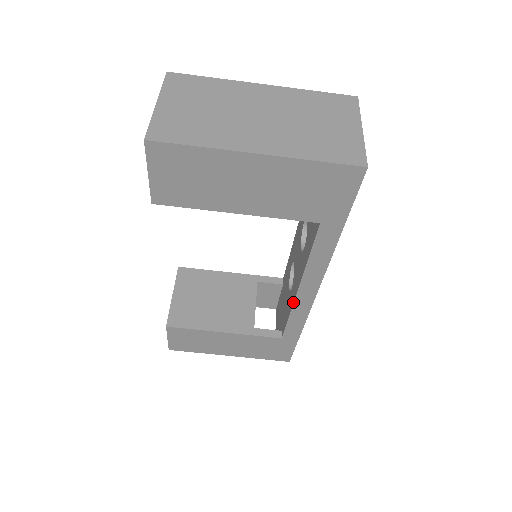
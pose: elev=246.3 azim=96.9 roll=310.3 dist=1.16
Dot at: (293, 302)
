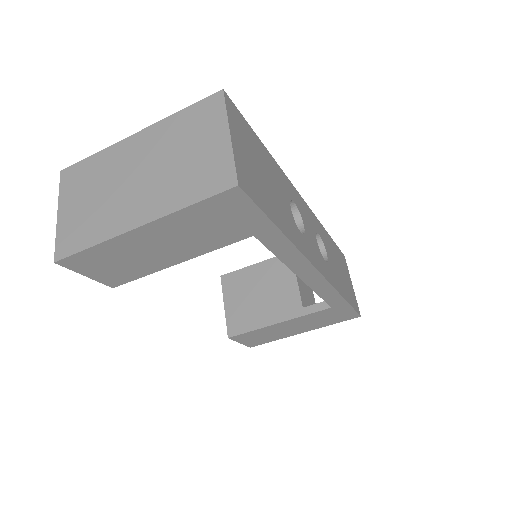
Dot at: (307, 285)
